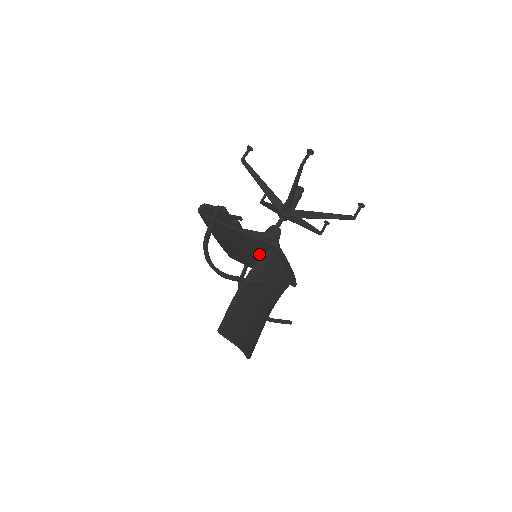
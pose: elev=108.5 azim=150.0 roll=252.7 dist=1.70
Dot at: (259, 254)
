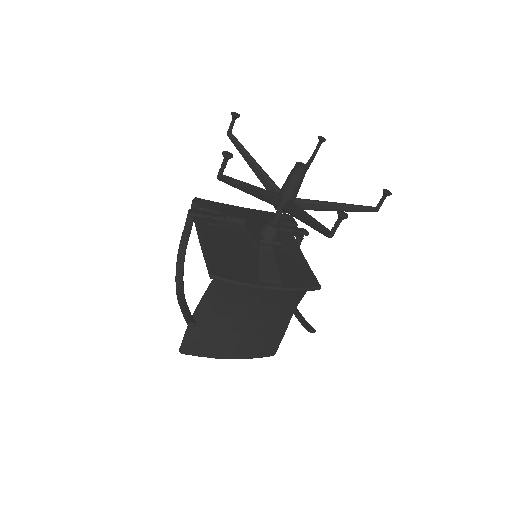
Dot at: occluded
